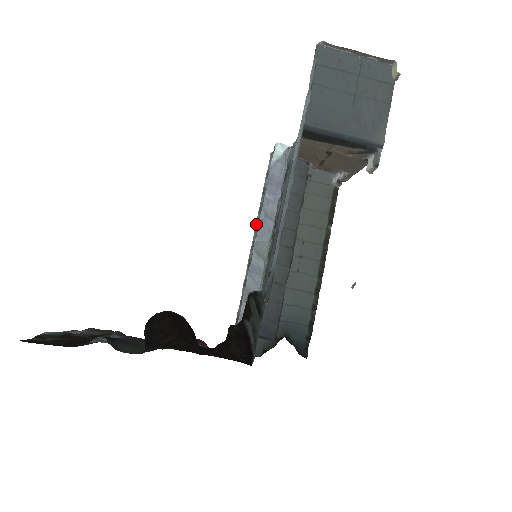
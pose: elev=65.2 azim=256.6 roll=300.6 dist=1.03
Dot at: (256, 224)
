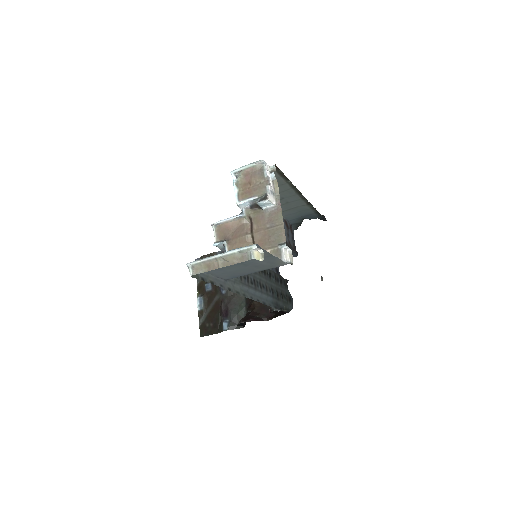
Dot at: occluded
